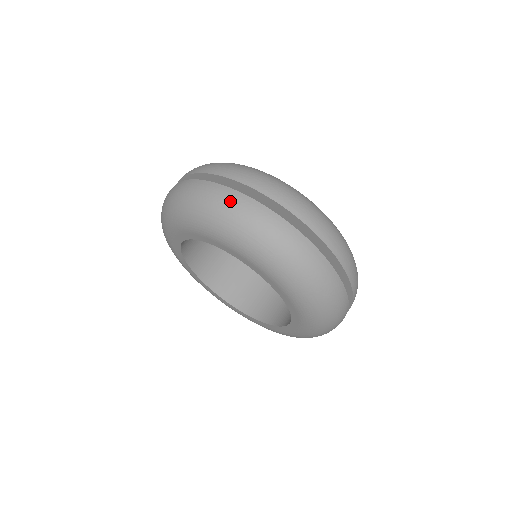
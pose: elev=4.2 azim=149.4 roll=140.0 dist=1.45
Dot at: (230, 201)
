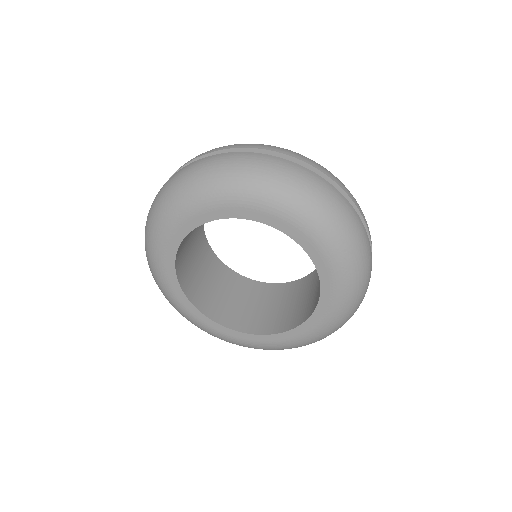
Dot at: (263, 161)
